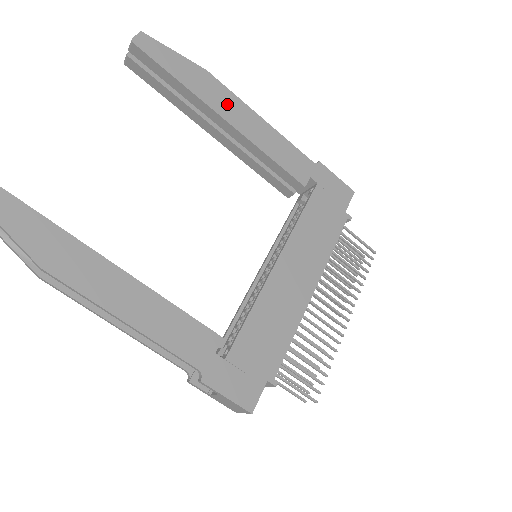
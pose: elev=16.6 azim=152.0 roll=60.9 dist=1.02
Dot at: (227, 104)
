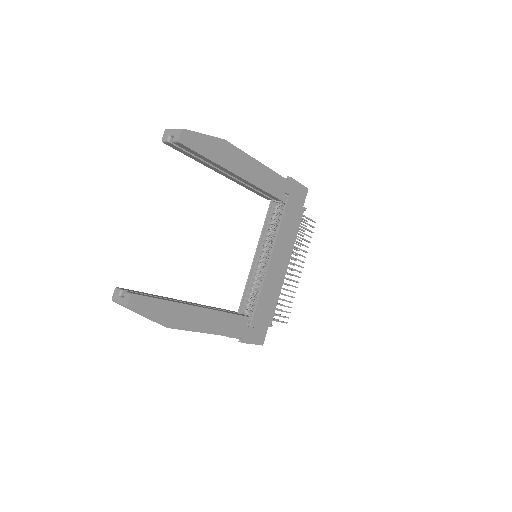
Dot at: (239, 162)
